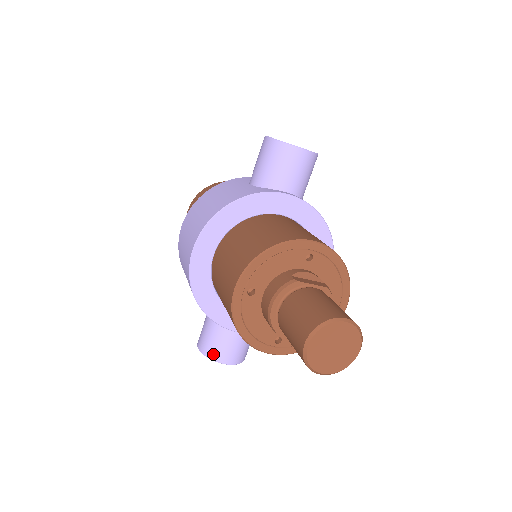
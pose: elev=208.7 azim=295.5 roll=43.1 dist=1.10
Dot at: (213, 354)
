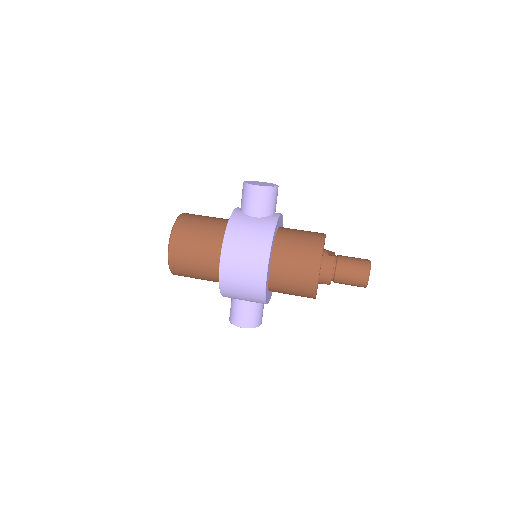
Dot at: (257, 324)
